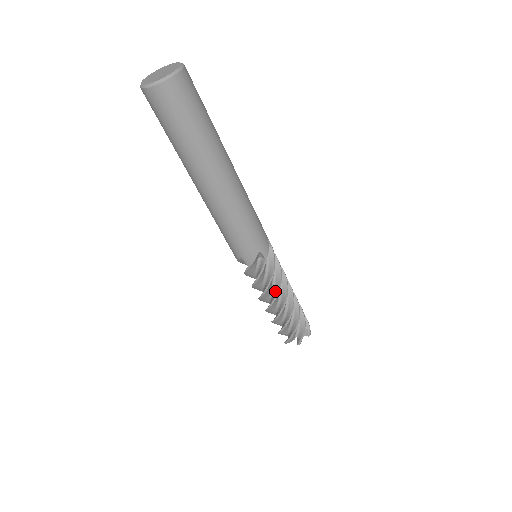
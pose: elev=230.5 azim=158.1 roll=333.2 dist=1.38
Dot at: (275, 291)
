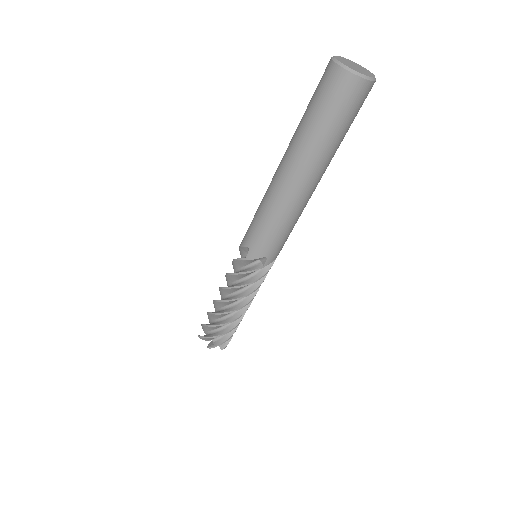
Dot at: (252, 293)
